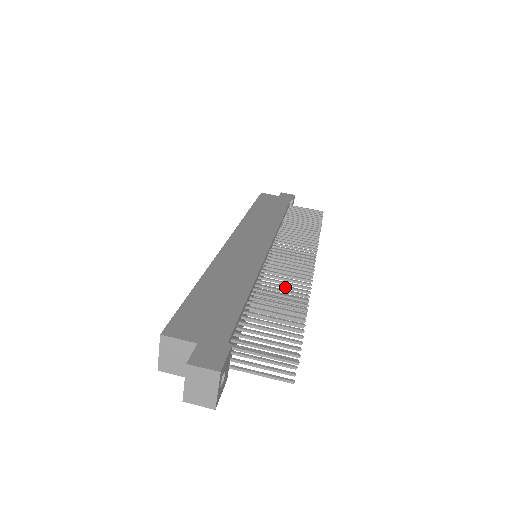
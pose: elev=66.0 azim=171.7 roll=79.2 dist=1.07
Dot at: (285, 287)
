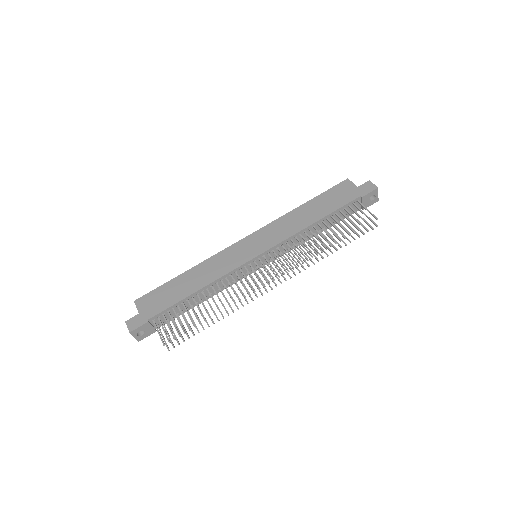
Dot at: (223, 295)
